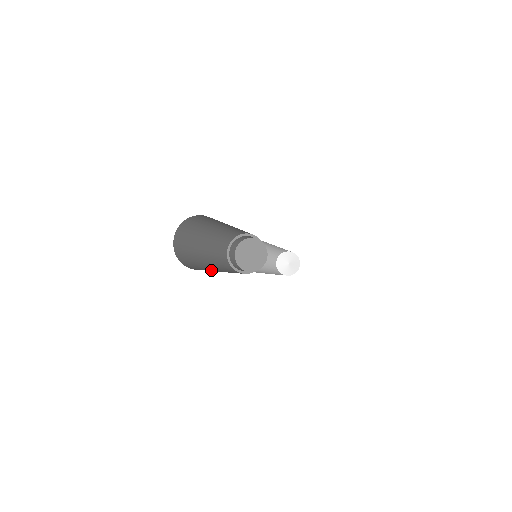
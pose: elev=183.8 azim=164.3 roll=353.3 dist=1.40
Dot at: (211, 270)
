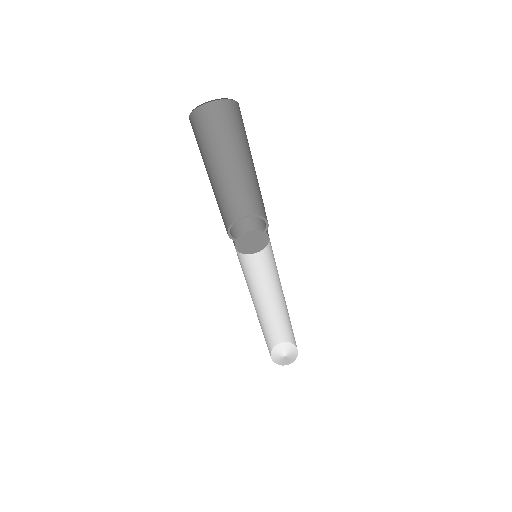
Dot at: occluded
